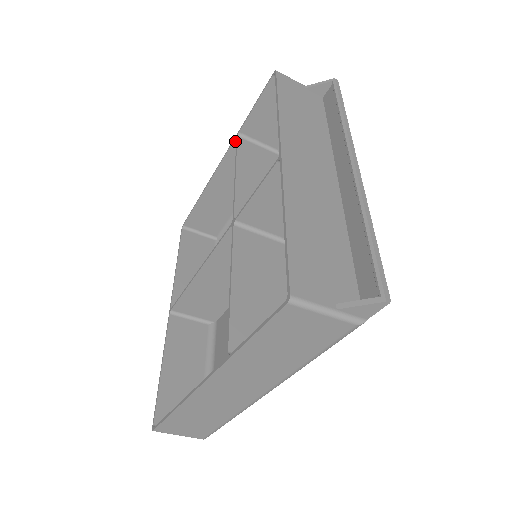
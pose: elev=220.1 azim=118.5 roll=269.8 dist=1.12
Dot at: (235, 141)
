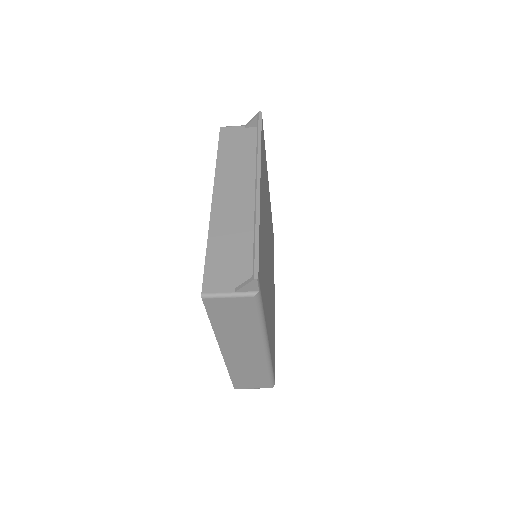
Dot at: occluded
